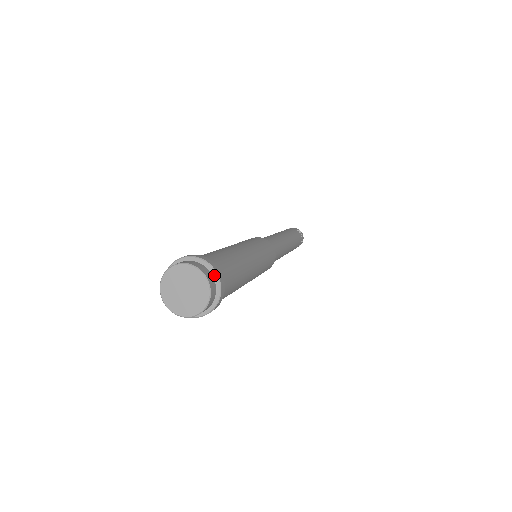
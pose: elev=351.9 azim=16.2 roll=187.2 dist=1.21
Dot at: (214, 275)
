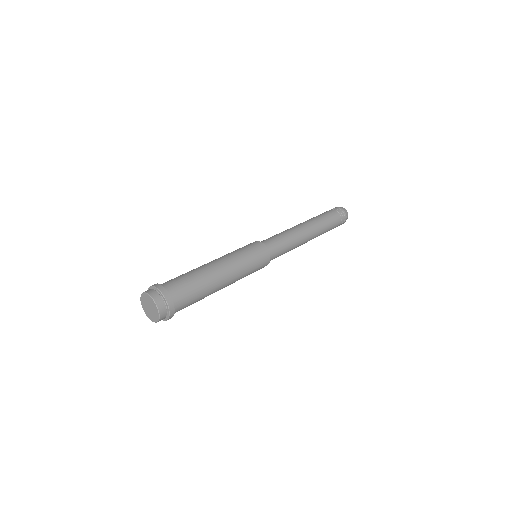
Dot at: (168, 314)
